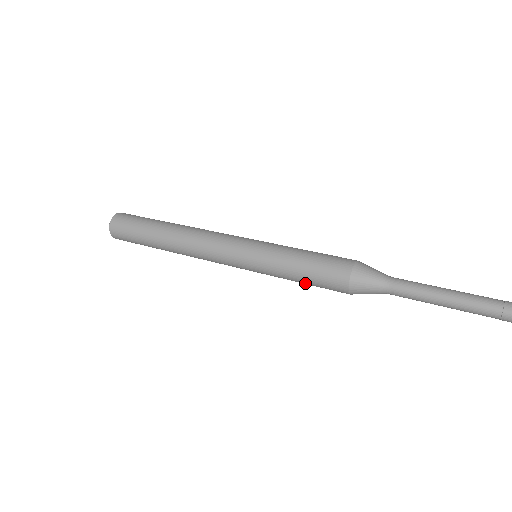
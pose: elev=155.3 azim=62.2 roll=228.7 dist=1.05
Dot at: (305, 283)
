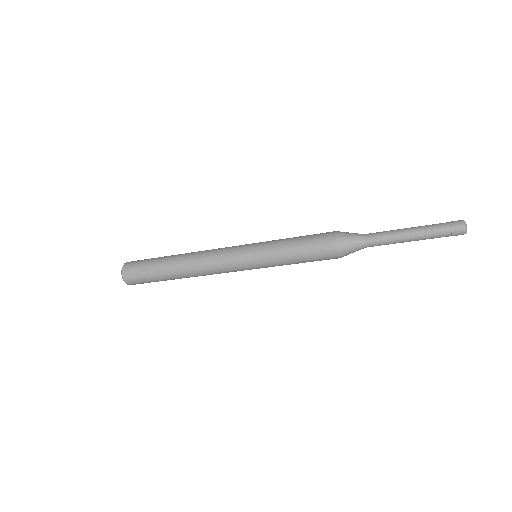
Dot at: (302, 262)
